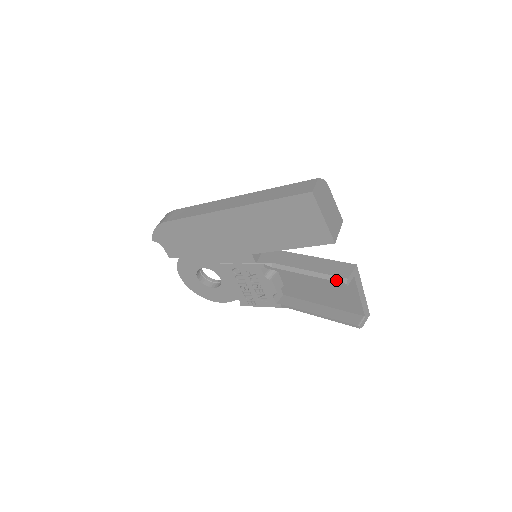
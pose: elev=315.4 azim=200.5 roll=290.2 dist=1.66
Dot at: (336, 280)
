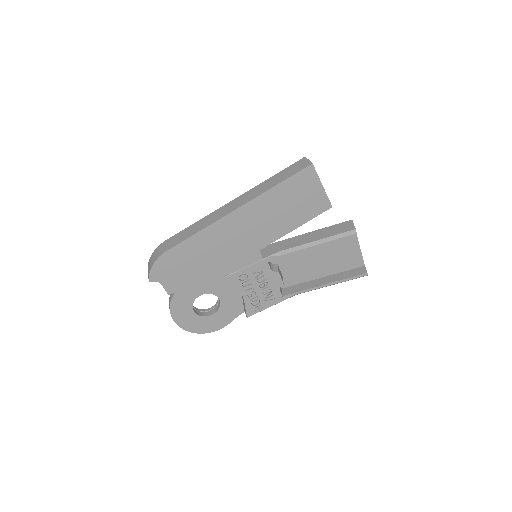
Dot at: (346, 235)
